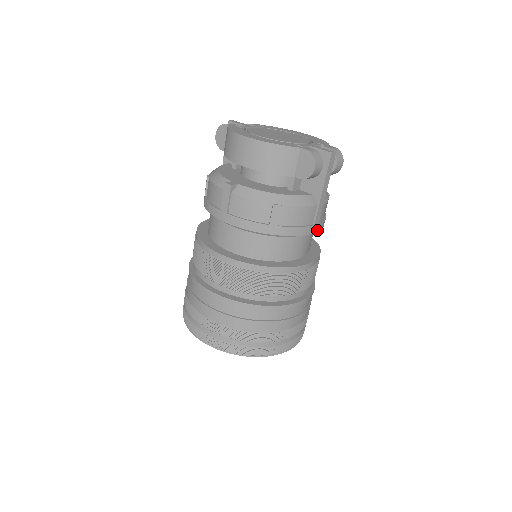
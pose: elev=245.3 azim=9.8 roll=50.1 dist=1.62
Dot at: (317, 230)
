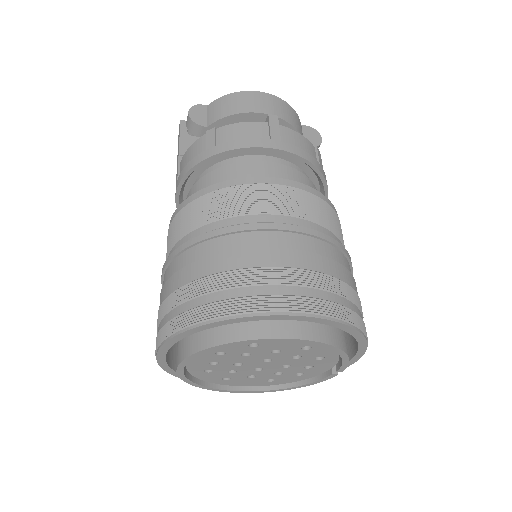
Dot at: occluded
